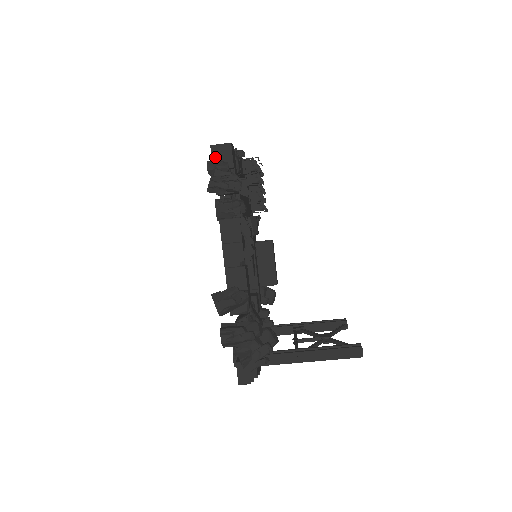
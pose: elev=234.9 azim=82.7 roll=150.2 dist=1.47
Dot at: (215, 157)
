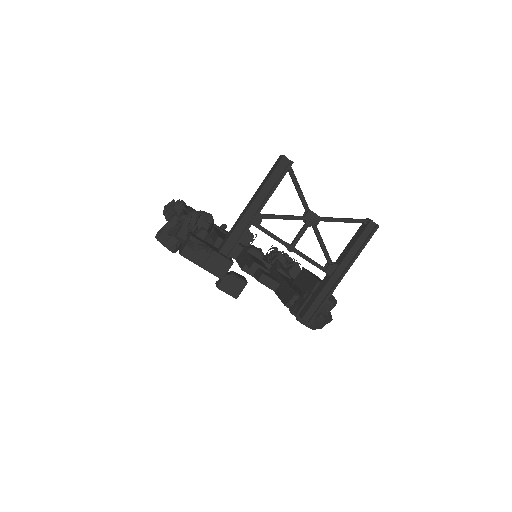
Dot at: occluded
